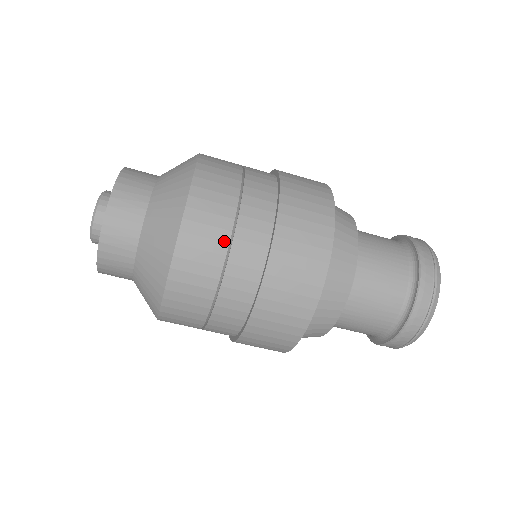
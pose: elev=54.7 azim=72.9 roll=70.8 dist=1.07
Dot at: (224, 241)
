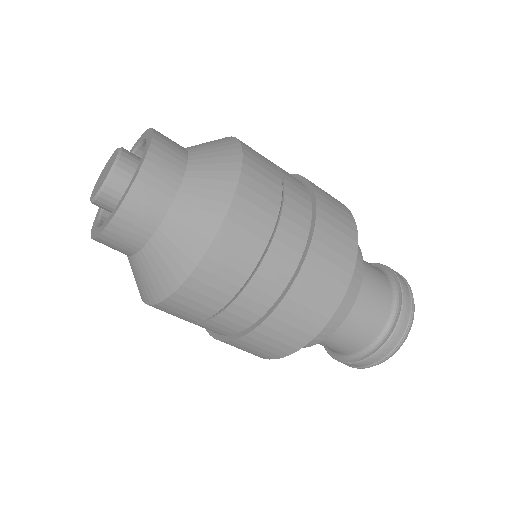
Dot at: (194, 320)
